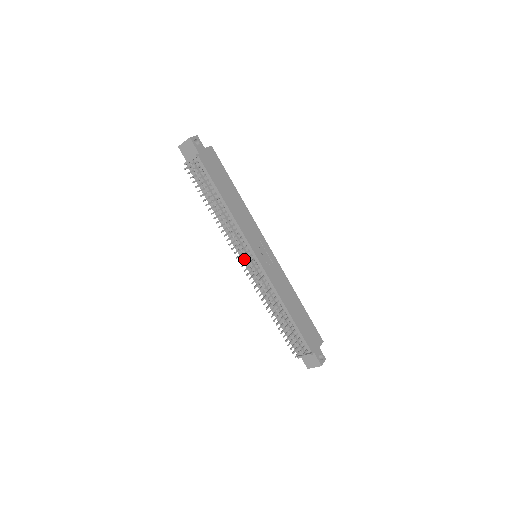
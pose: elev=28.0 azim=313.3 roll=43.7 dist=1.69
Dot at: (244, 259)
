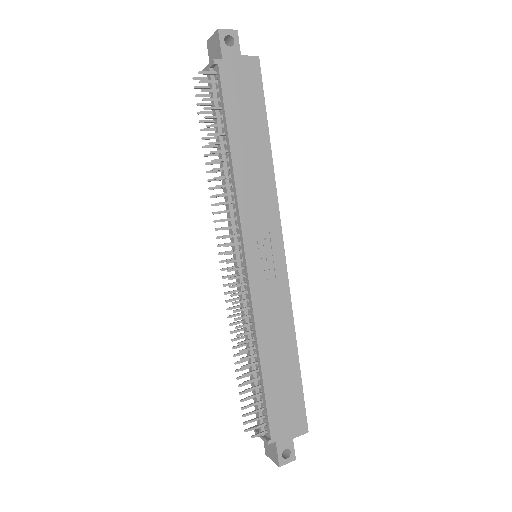
Dot at: occluded
